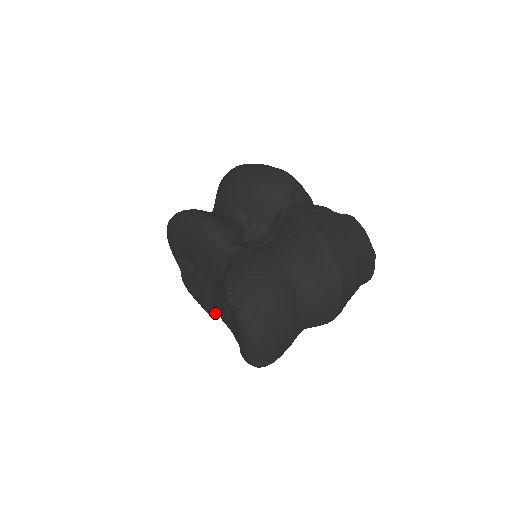
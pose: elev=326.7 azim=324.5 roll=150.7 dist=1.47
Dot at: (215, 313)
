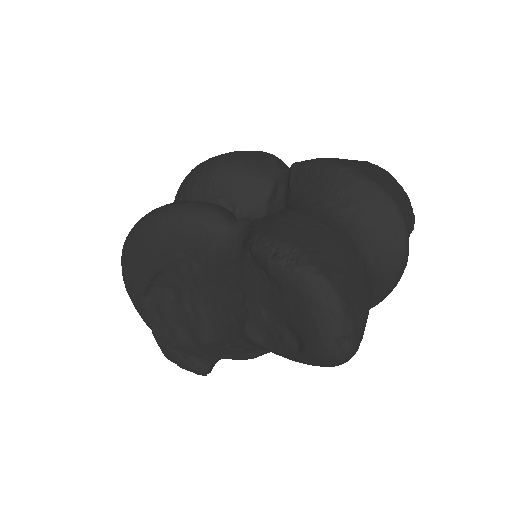
Dot at: (210, 371)
